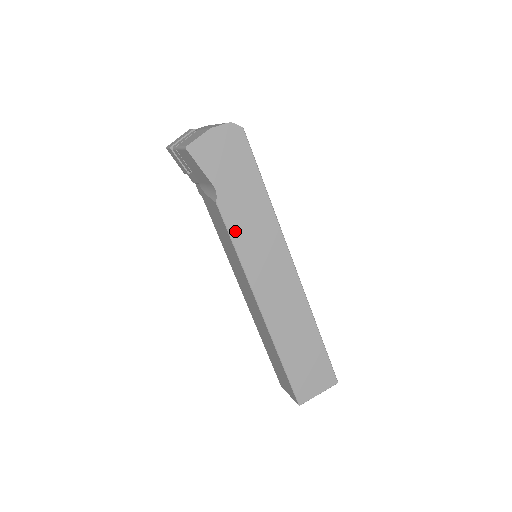
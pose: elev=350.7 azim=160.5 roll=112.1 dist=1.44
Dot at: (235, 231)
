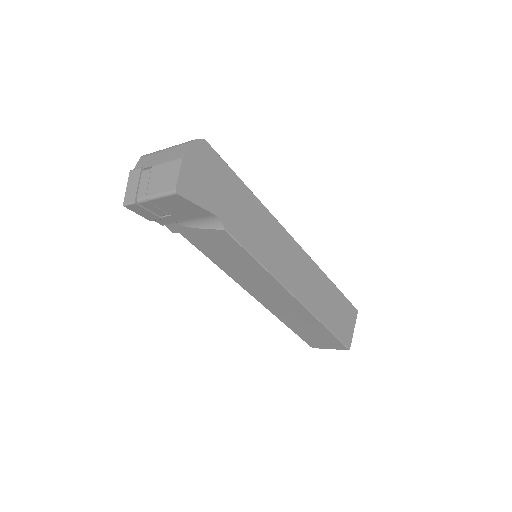
Dot at: (250, 245)
